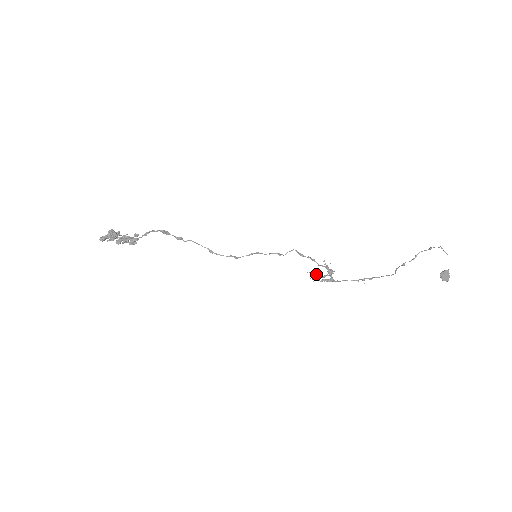
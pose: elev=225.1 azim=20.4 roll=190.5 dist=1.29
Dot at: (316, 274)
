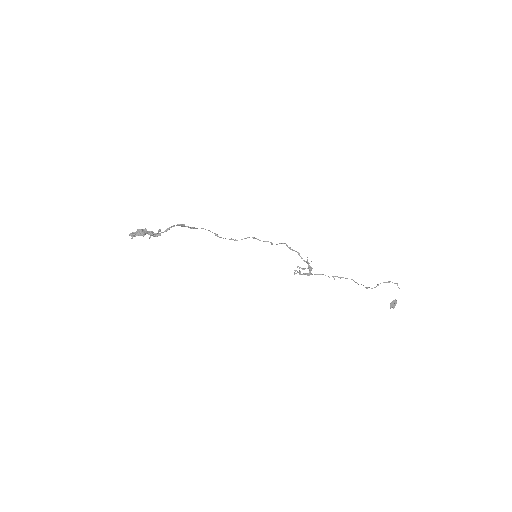
Dot at: (299, 271)
